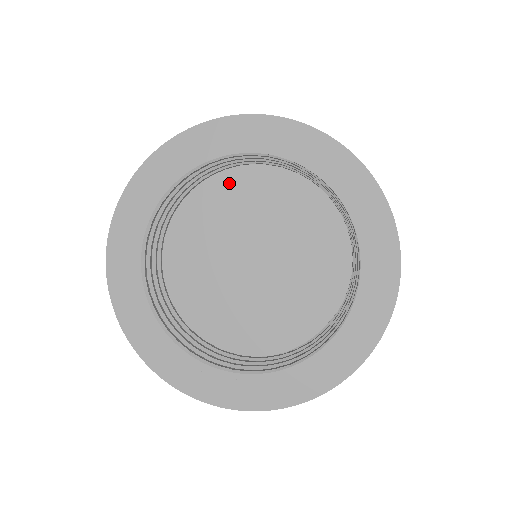
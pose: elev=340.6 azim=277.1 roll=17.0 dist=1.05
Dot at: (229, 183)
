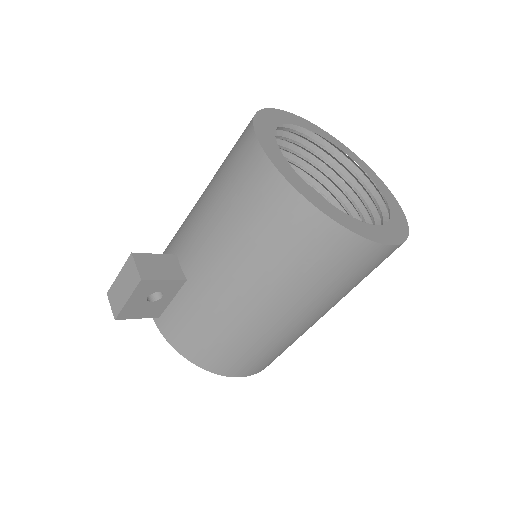
Dot at: occluded
